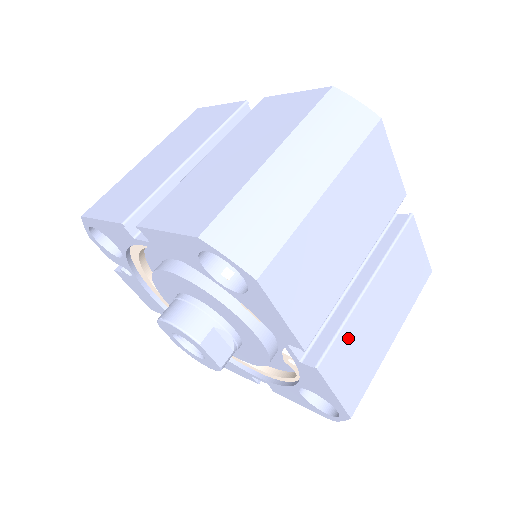
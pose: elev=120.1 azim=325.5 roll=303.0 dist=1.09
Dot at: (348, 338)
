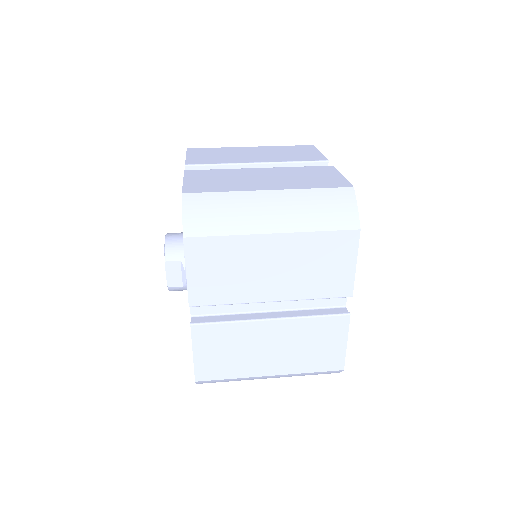
Dot at: (228, 333)
